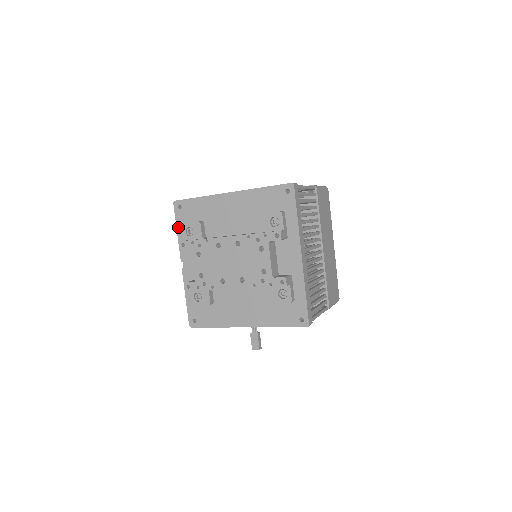
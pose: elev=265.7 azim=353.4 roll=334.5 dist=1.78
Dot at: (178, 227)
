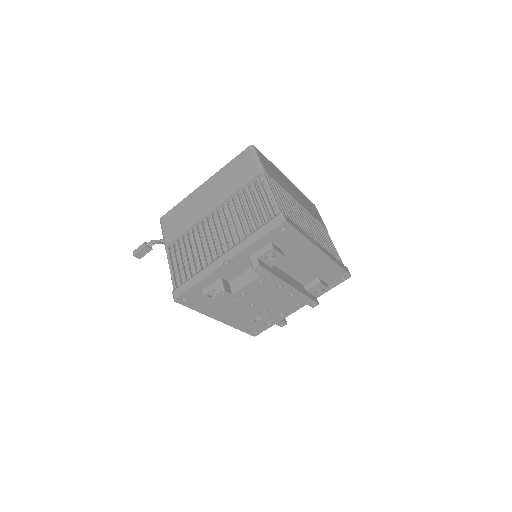
Dot at: (262, 239)
